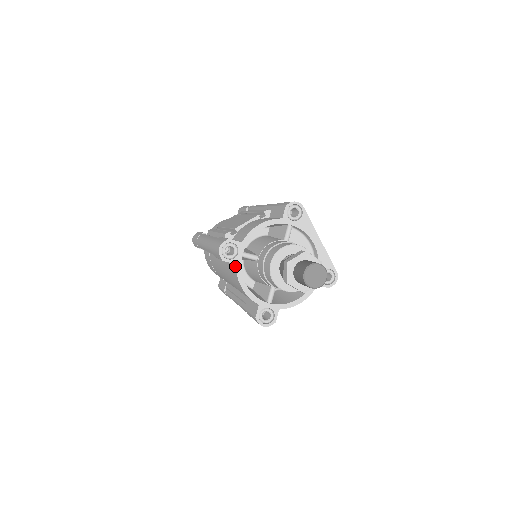
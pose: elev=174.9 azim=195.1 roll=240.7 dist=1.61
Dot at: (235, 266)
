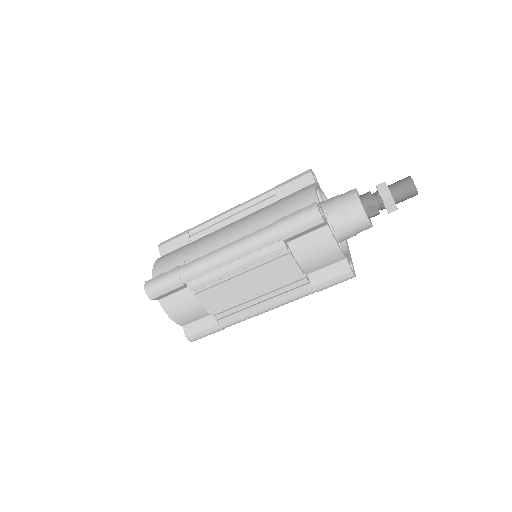
Dot at: (313, 183)
